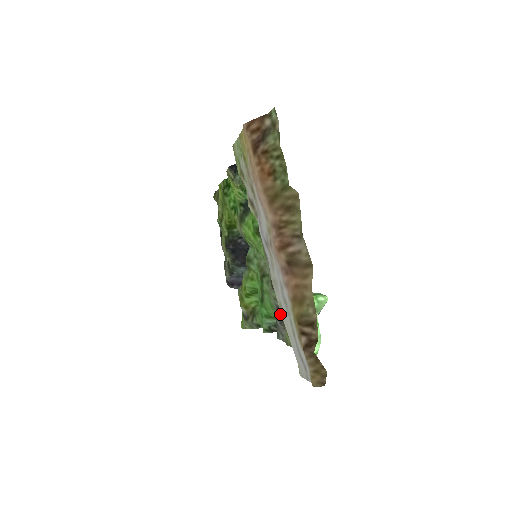
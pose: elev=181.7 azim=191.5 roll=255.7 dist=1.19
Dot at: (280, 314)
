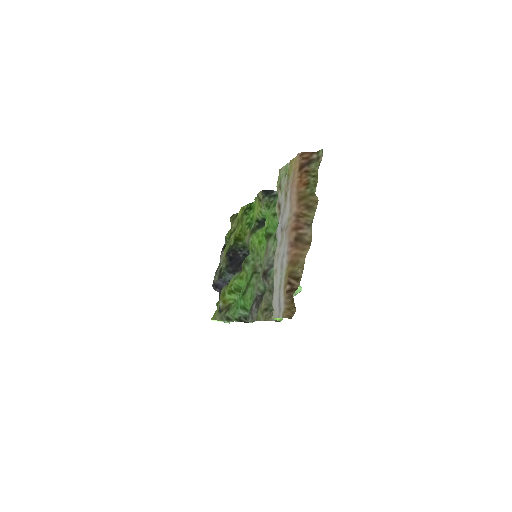
Dot at: (258, 300)
